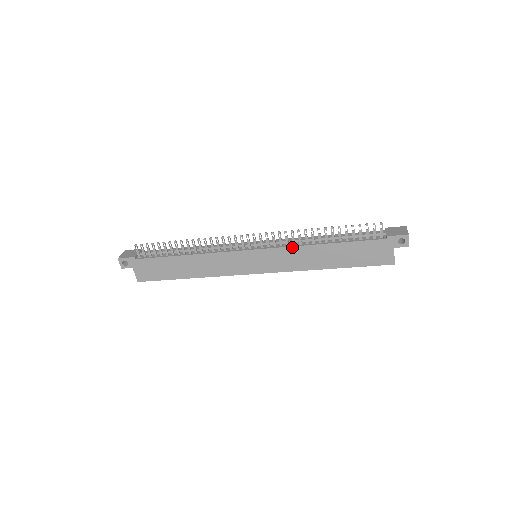
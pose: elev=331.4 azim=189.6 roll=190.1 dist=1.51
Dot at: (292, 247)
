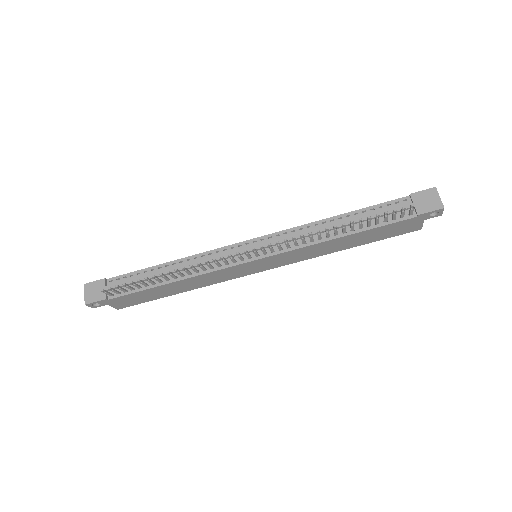
Dot at: (303, 248)
